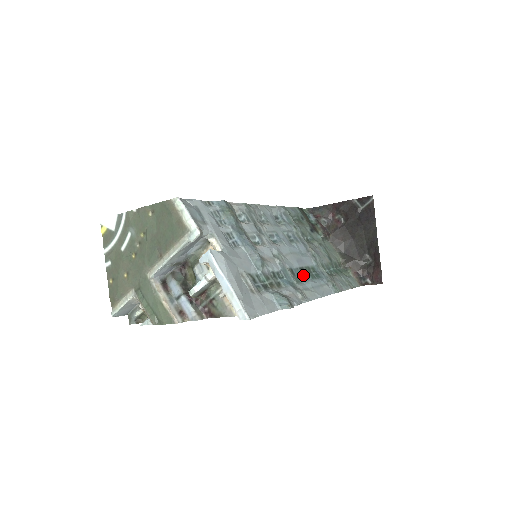
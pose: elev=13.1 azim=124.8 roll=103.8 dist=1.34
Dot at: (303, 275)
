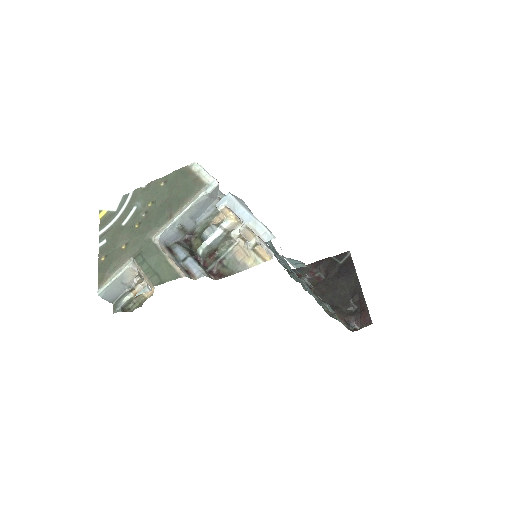
Dot at: occluded
